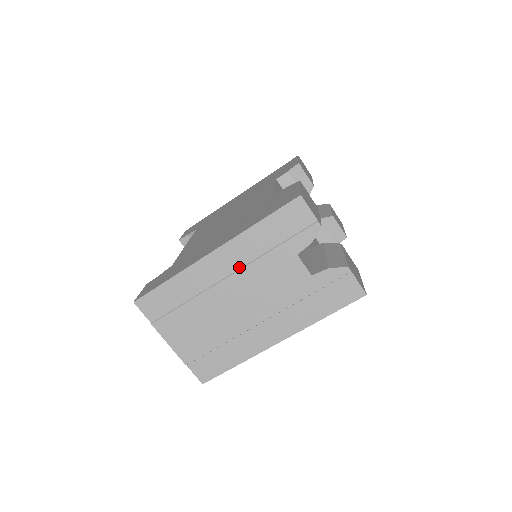
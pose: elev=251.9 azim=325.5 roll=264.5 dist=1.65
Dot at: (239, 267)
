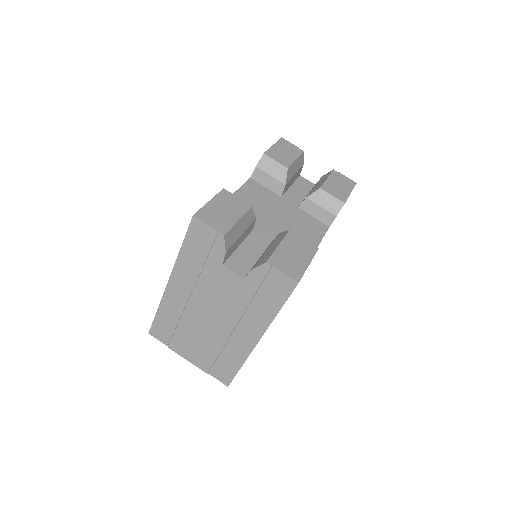
Dot at: (192, 288)
